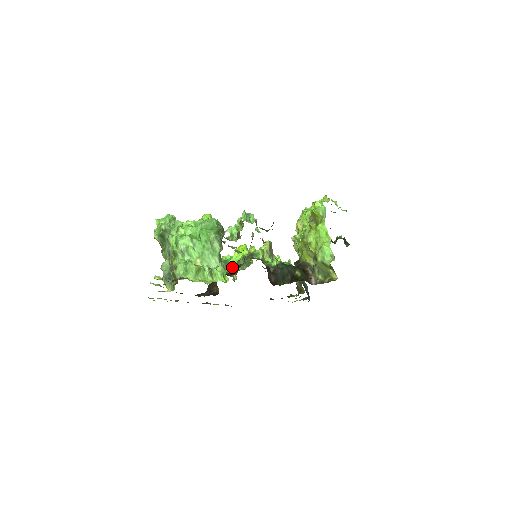
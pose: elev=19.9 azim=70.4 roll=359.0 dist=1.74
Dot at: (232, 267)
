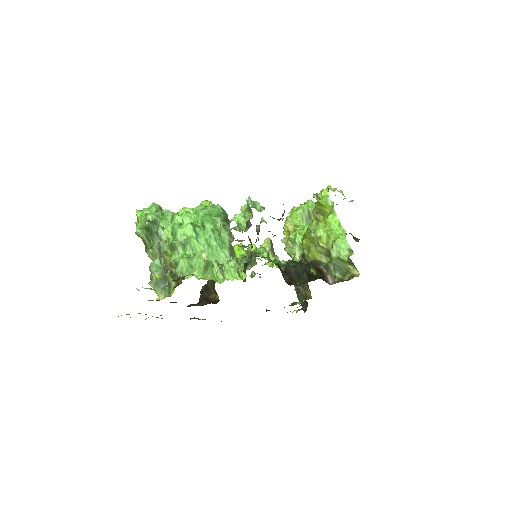
Dot at: occluded
